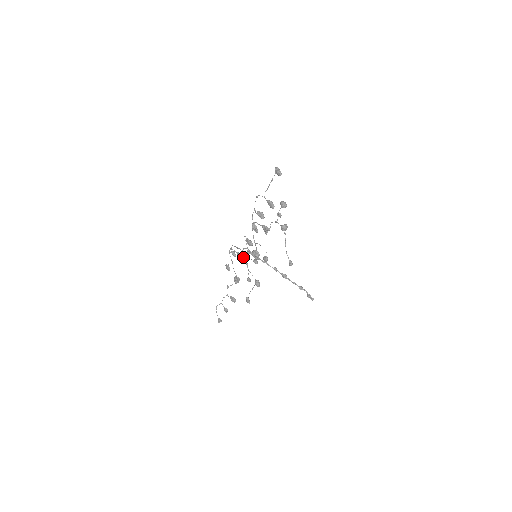
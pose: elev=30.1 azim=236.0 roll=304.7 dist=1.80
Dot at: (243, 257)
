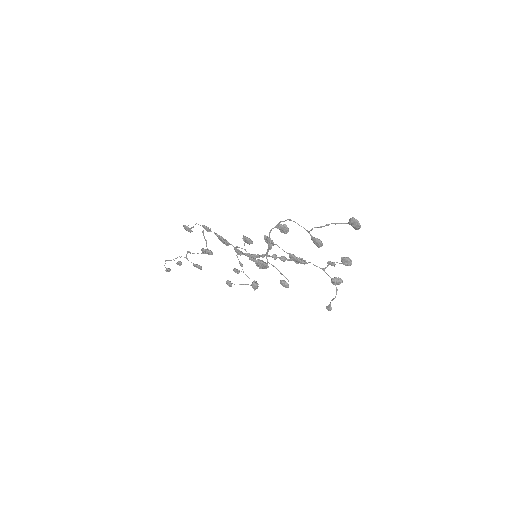
Dot at: (227, 242)
